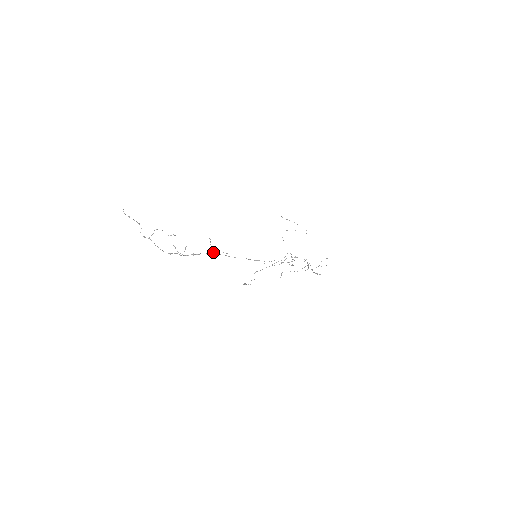
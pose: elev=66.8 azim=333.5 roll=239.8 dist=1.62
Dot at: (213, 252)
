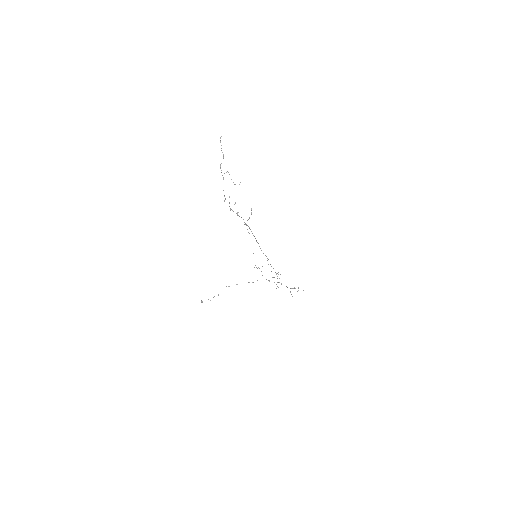
Dot at: (245, 224)
